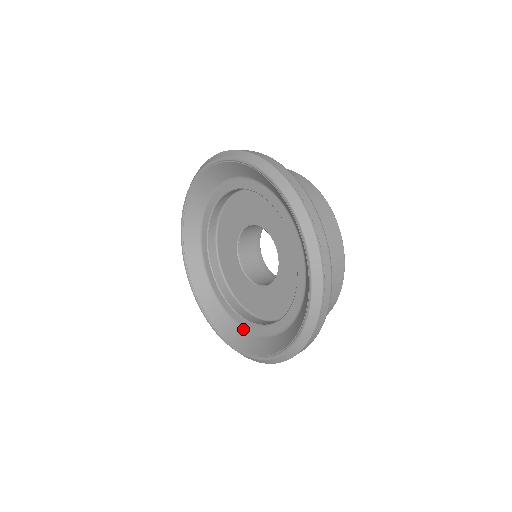
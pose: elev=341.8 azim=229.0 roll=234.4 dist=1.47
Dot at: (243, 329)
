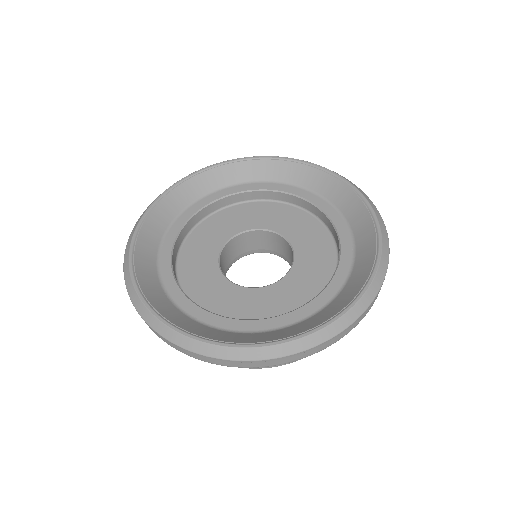
Dot at: (203, 324)
